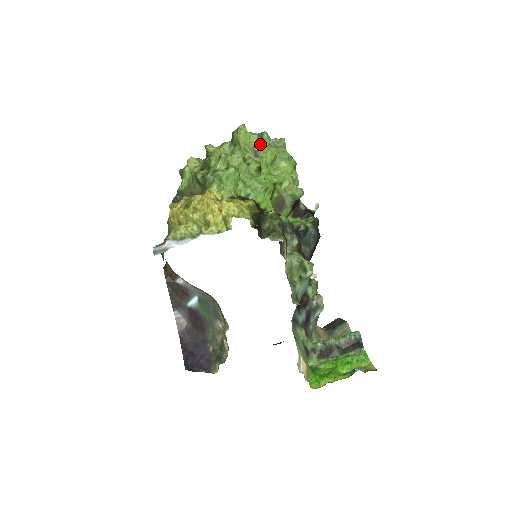
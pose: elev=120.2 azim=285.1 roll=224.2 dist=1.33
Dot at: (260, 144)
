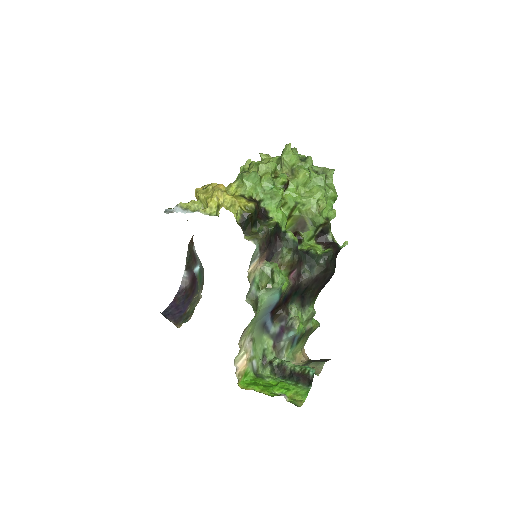
Dot at: (299, 165)
